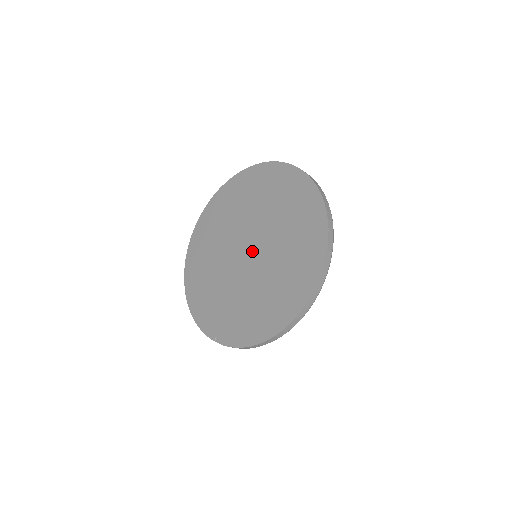
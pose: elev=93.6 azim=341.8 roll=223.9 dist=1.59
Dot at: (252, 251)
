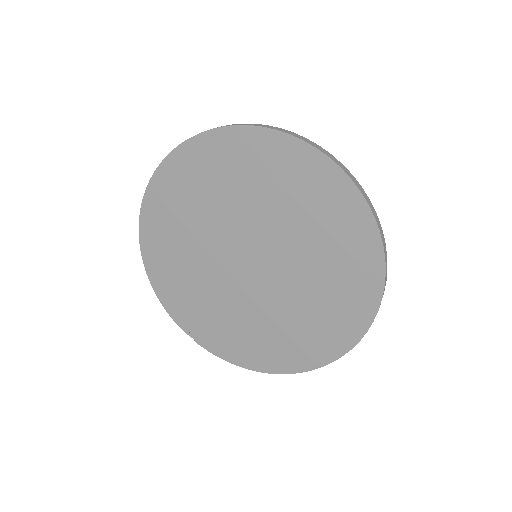
Dot at: (258, 268)
